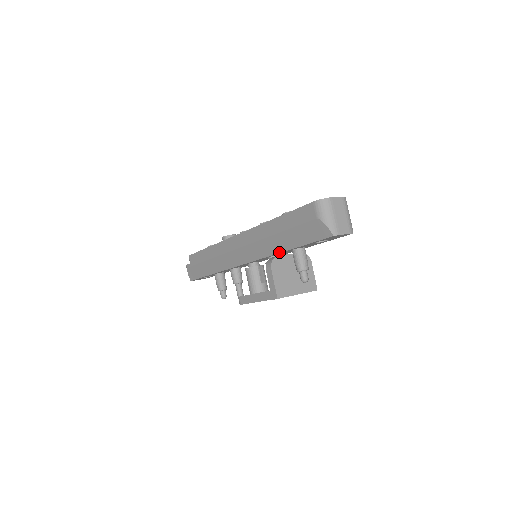
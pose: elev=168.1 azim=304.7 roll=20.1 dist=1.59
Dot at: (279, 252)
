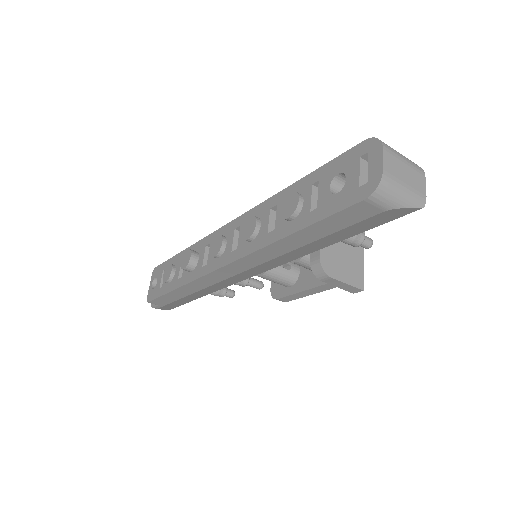
Dot at: (315, 251)
